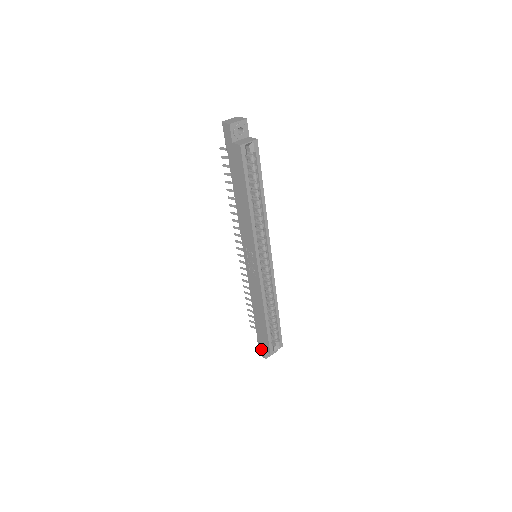
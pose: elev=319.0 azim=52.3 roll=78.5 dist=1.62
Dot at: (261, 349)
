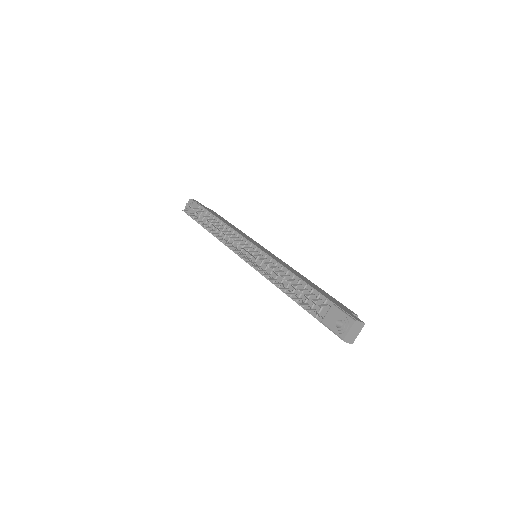
Dot at: occluded
